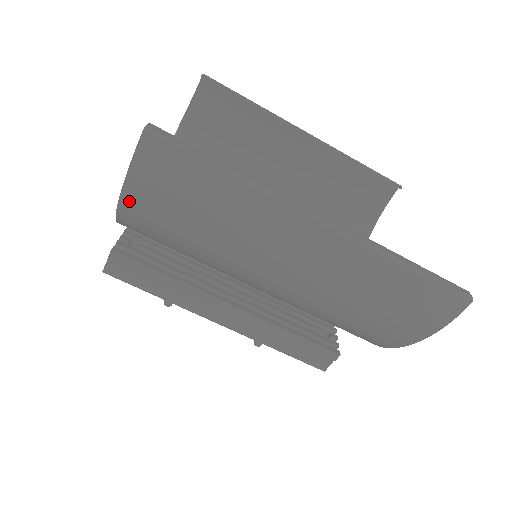
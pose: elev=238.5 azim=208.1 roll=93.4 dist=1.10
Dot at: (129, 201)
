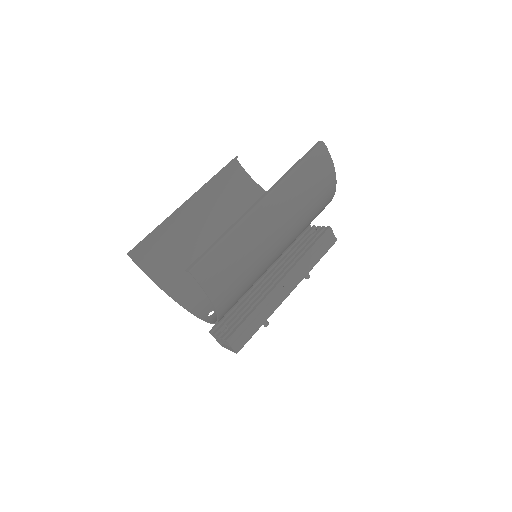
Dot at: (217, 301)
